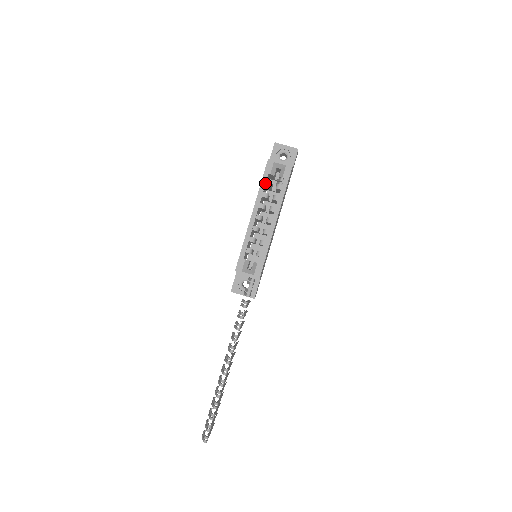
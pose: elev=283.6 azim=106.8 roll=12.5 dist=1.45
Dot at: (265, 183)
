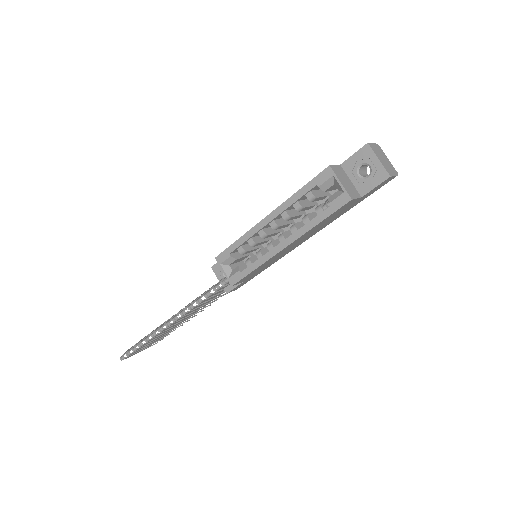
Dot at: (305, 193)
